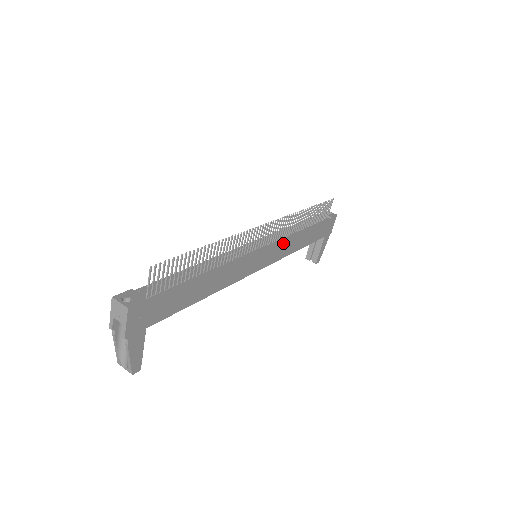
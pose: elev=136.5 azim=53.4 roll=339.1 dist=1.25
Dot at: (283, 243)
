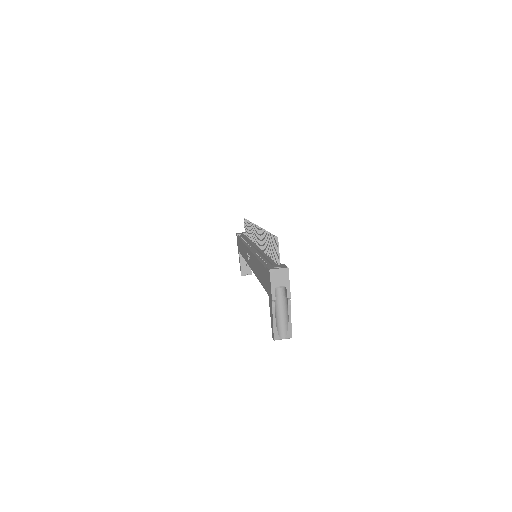
Dot at: occluded
